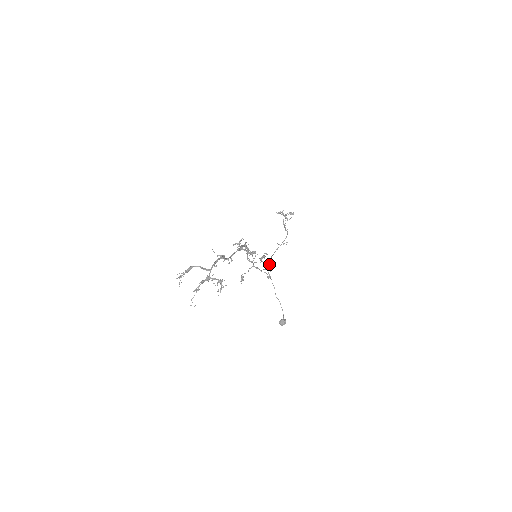
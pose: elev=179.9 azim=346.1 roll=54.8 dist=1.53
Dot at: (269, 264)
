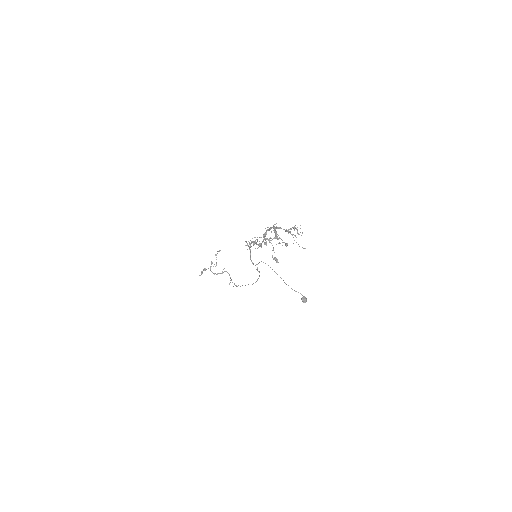
Dot at: occluded
